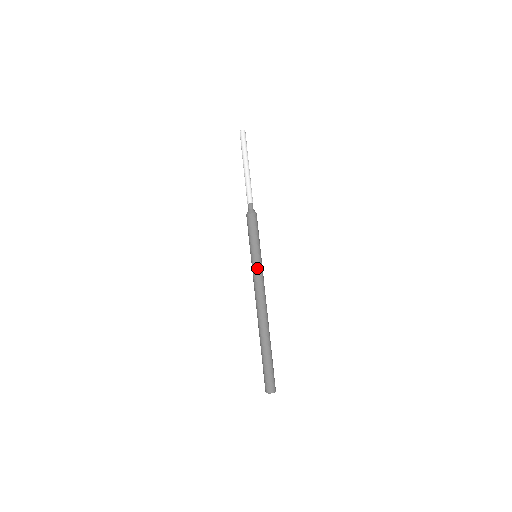
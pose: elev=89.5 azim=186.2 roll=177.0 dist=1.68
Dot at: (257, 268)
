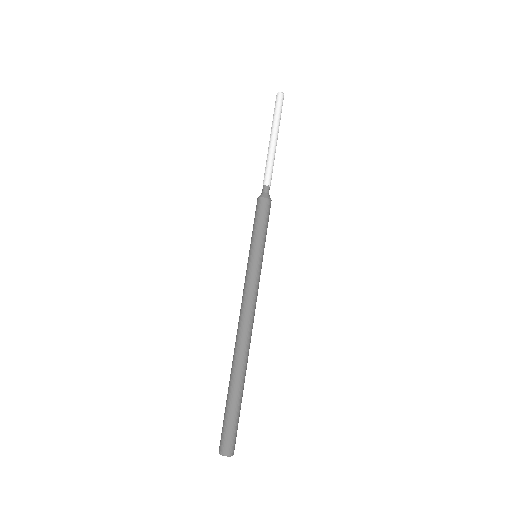
Dot at: (250, 271)
